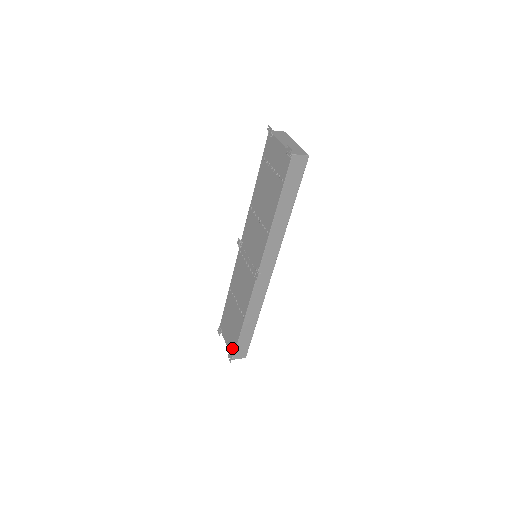
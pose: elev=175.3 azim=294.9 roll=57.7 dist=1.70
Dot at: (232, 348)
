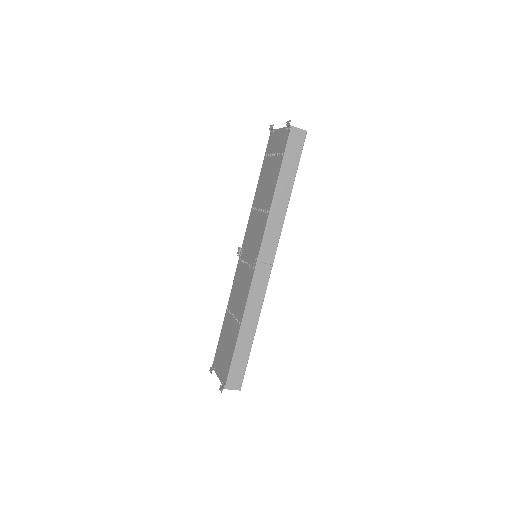
Dot at: (225, 374)
